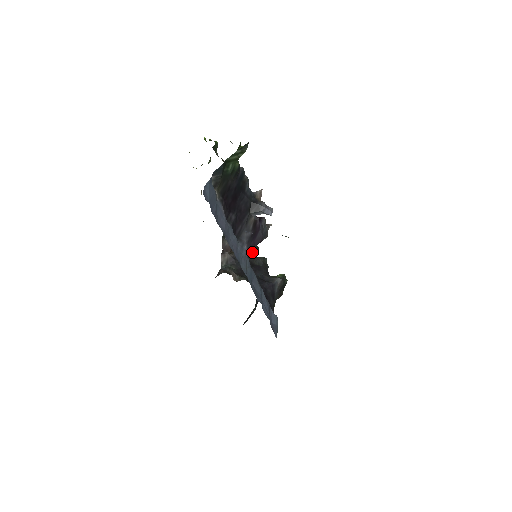
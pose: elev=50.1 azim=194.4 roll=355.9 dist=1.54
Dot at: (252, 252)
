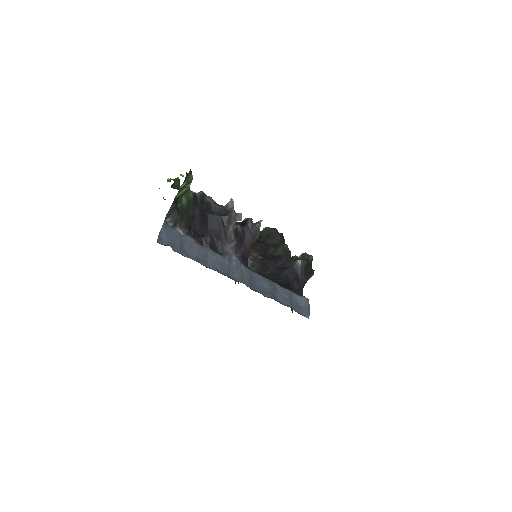
Dot at: (248, 256)
